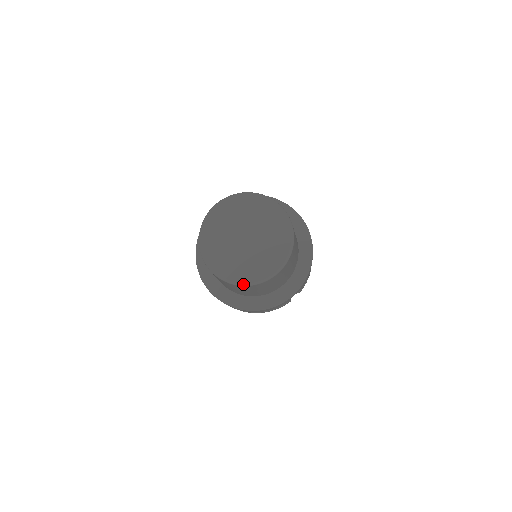
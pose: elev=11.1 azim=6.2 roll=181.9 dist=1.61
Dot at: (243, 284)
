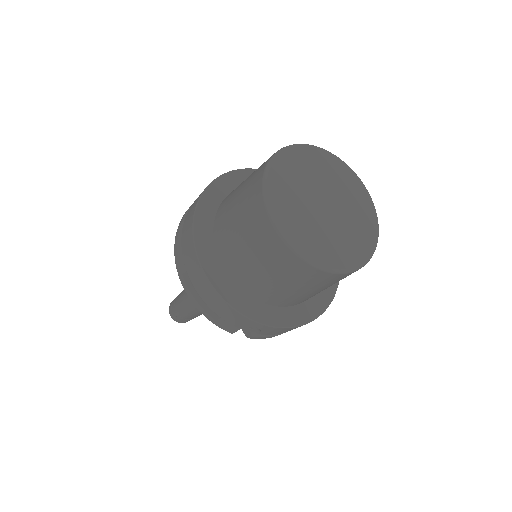
Dot at: (280, 229)
